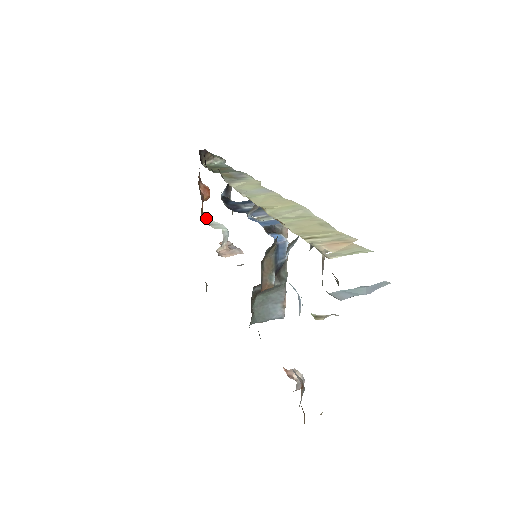
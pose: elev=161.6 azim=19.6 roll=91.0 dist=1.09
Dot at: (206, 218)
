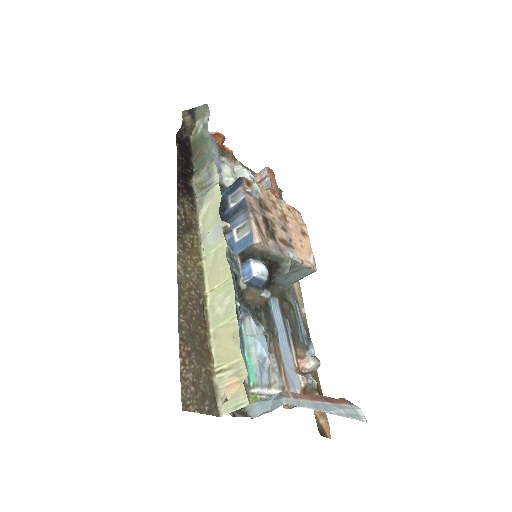
Dot at: occluded
